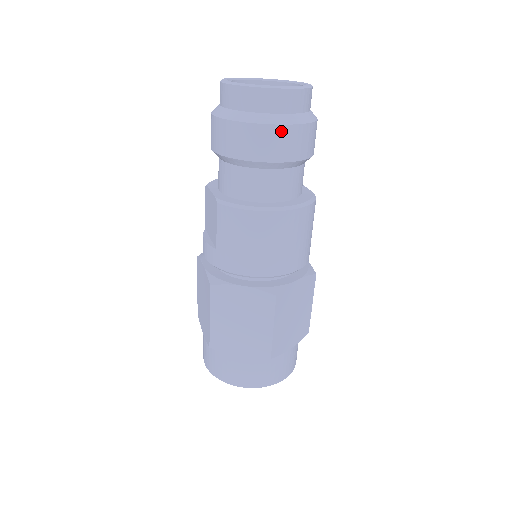
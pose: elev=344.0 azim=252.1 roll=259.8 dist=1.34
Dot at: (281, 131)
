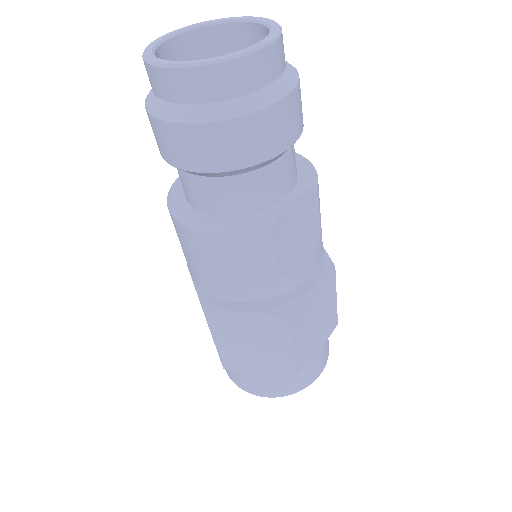
Dot at: (164, 128)
